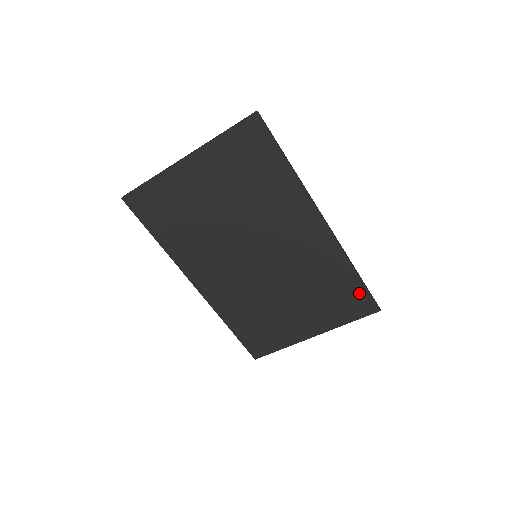
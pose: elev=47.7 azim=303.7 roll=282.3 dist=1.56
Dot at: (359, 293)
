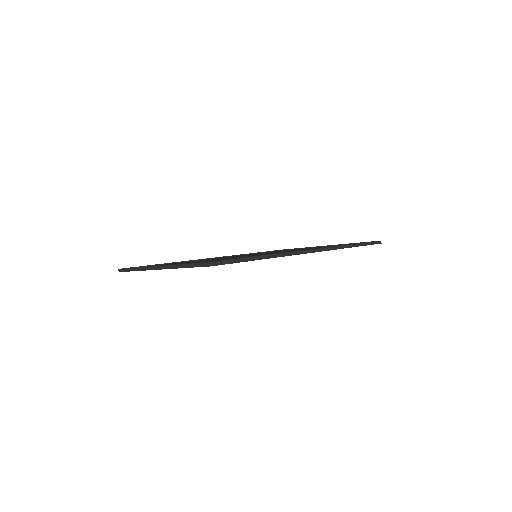
Dot at: occluded
